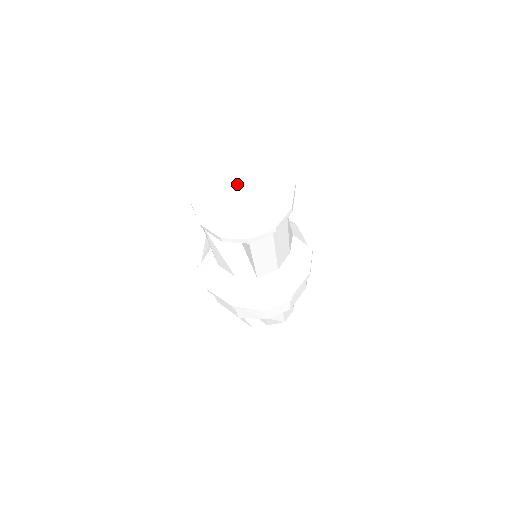
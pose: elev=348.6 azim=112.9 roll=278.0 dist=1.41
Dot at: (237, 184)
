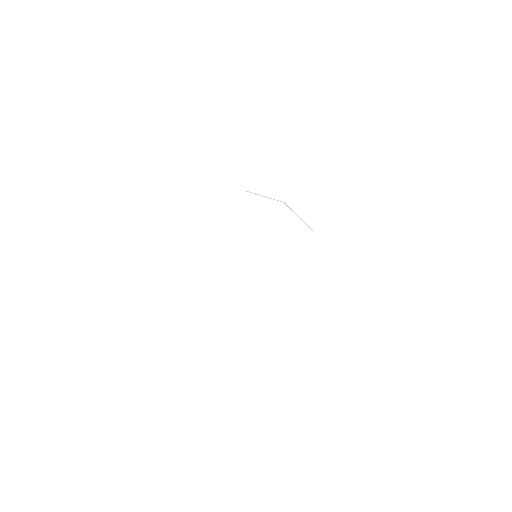
Dot at: (237, 249)
